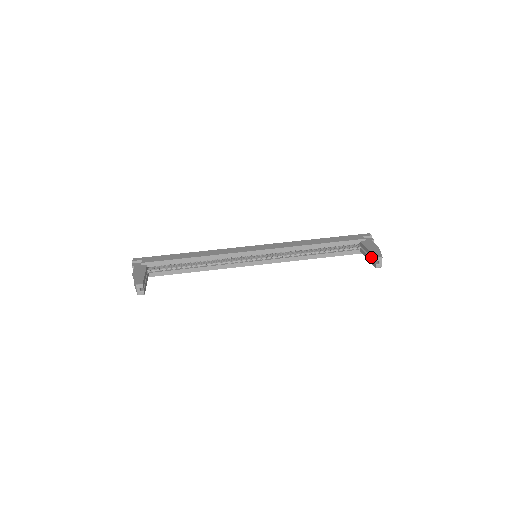
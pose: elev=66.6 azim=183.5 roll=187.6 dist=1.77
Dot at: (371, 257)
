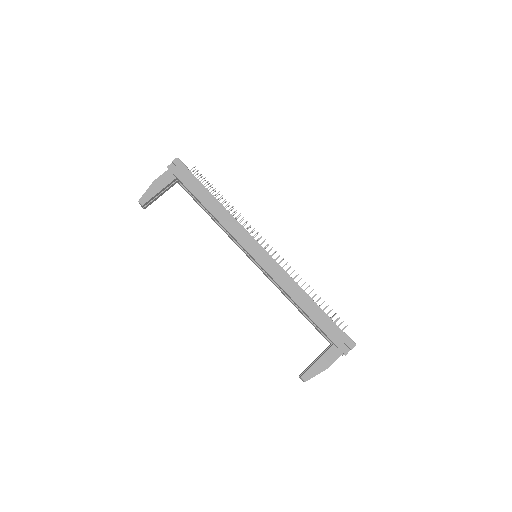
Dot at: occluded
